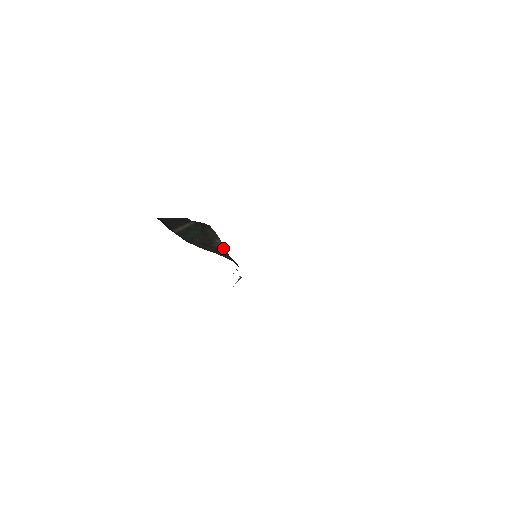
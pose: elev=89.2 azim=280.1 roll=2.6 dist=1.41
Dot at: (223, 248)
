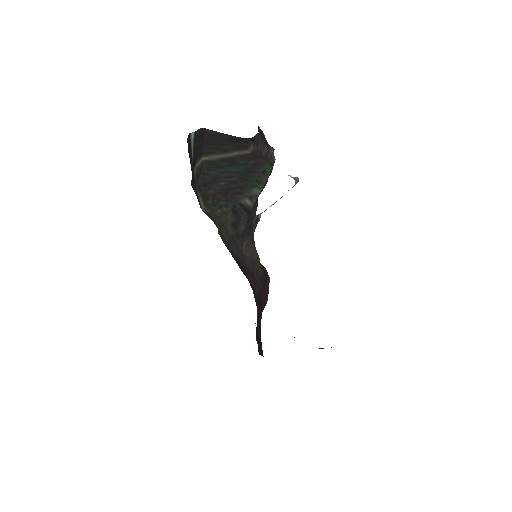
Dot at: (253, 201)
